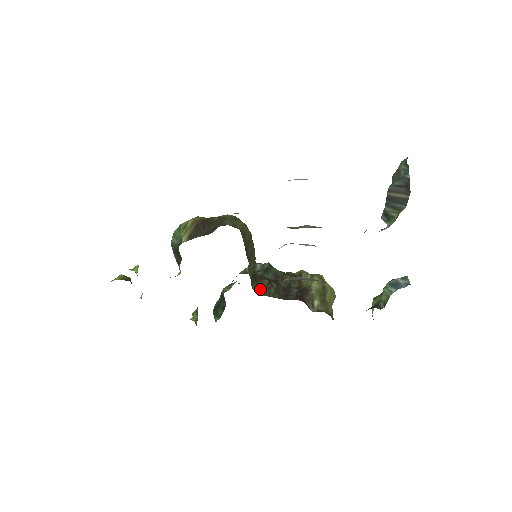
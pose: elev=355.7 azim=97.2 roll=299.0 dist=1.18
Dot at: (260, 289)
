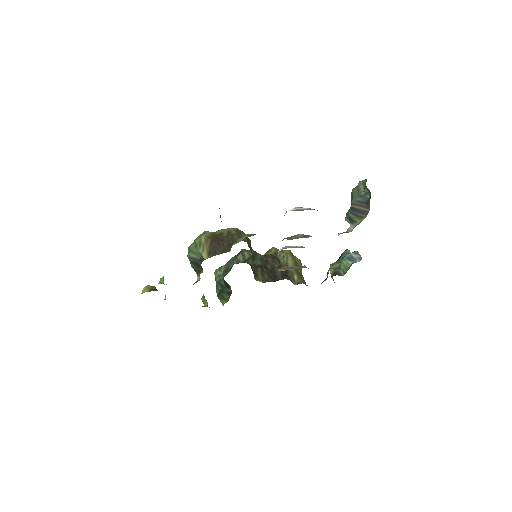
Dot at: (258, 277)
